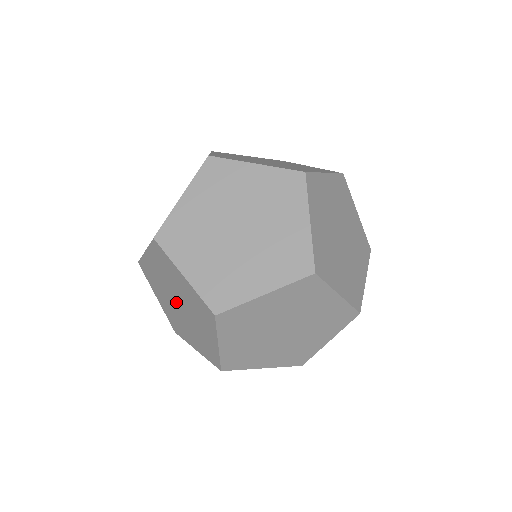
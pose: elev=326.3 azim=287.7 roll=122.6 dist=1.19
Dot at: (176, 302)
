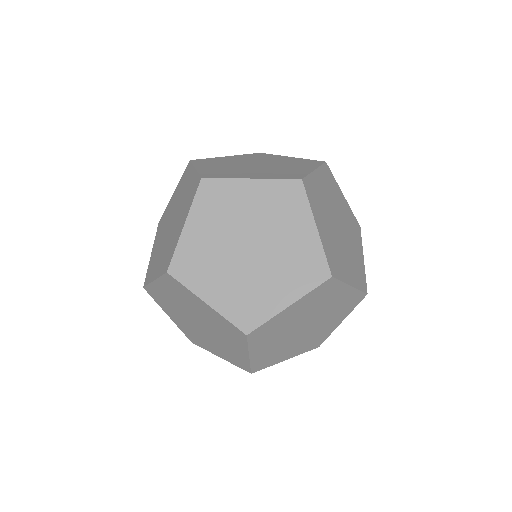
Dot at: (195, 321)
